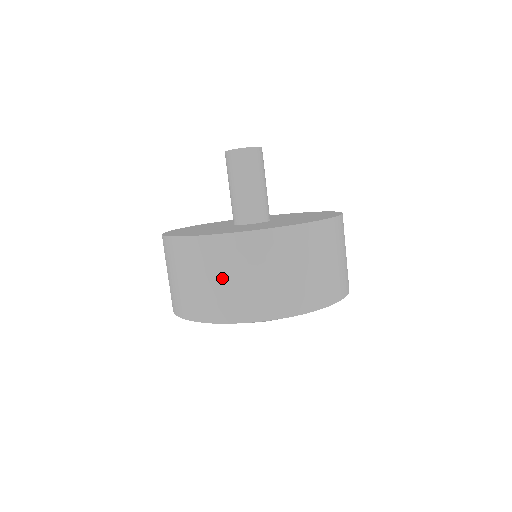
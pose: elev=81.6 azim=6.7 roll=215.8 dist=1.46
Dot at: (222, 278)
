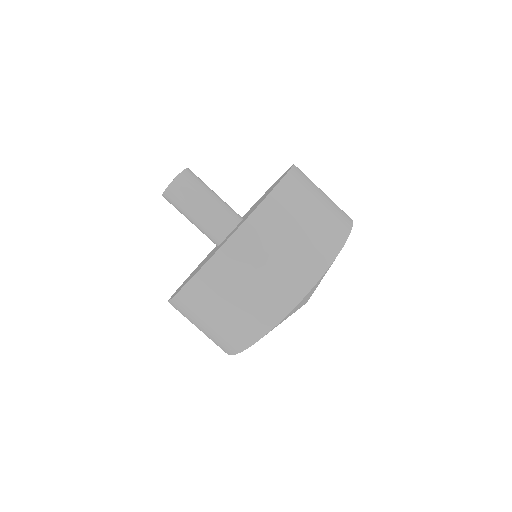
Dot at: (228, 305)
